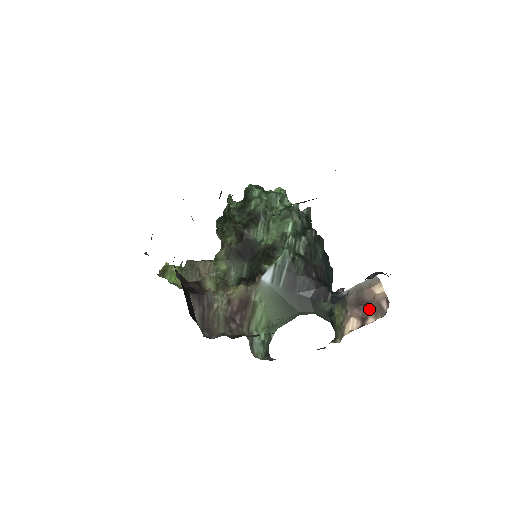
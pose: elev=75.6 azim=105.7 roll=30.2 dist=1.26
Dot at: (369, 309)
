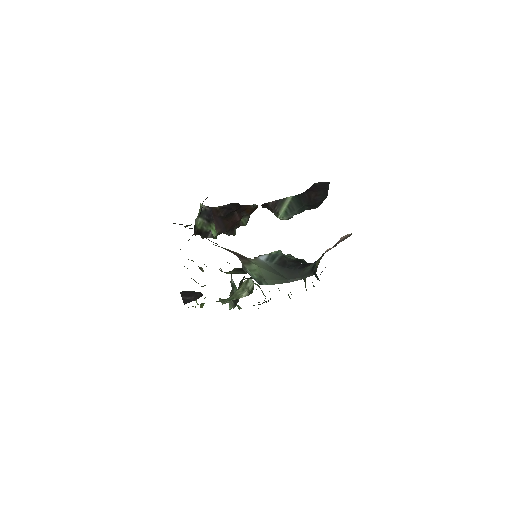
Dot at: (340, 241)
